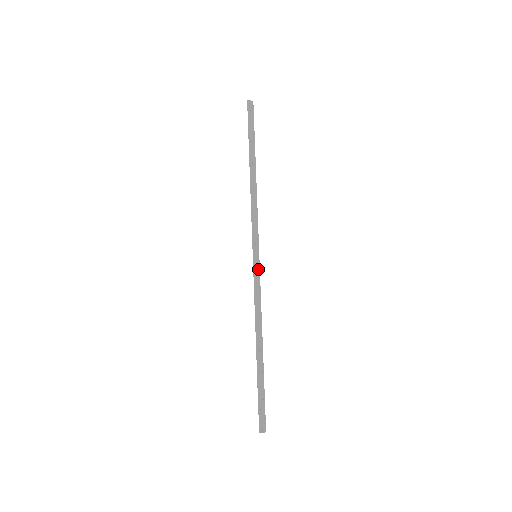
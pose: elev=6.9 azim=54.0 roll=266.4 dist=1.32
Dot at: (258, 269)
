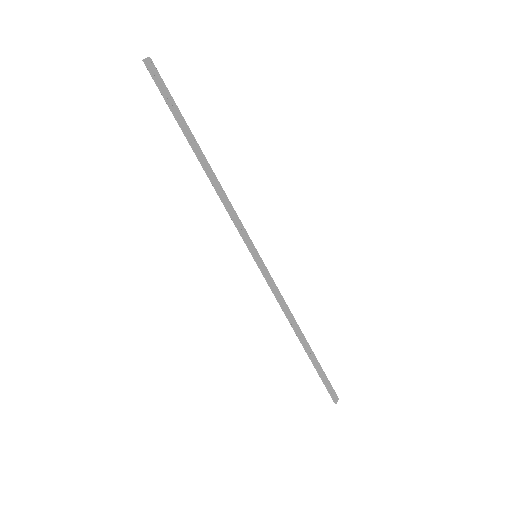
Dot at: (265, 268)
